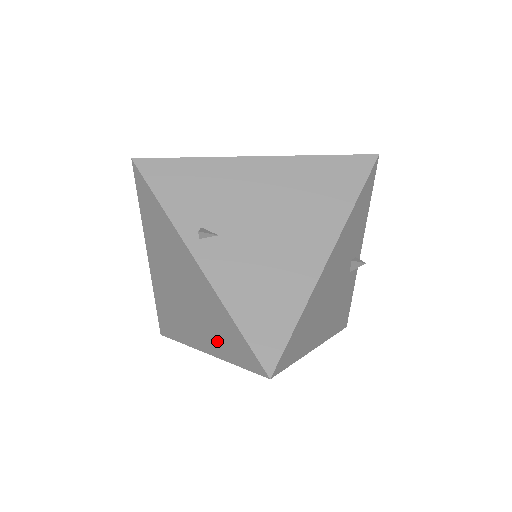
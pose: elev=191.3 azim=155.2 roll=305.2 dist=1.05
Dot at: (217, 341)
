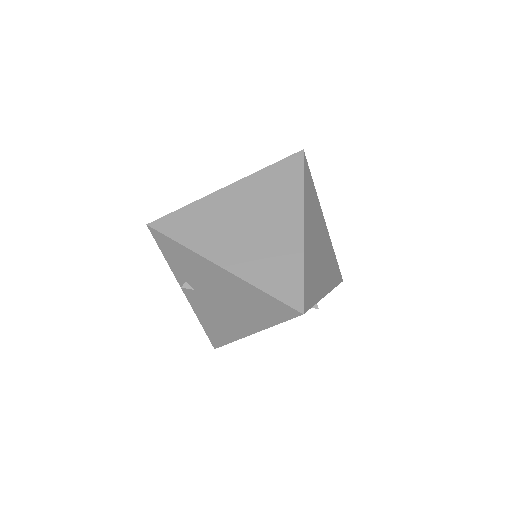
Dot at: occluded
